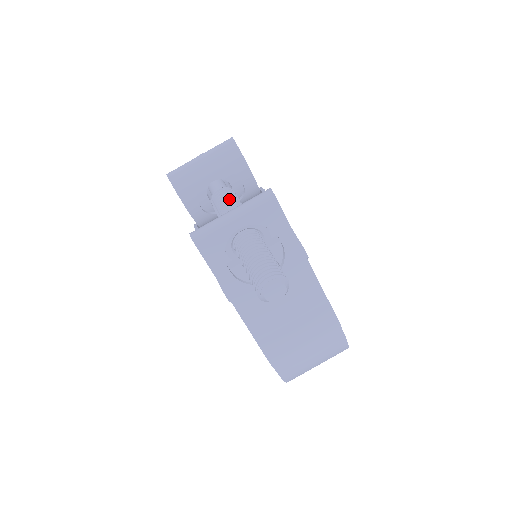
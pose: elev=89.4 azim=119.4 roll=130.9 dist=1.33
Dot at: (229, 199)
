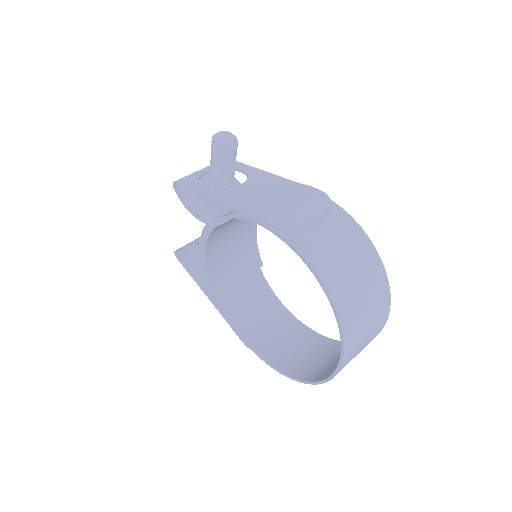
Dot at: occluded
